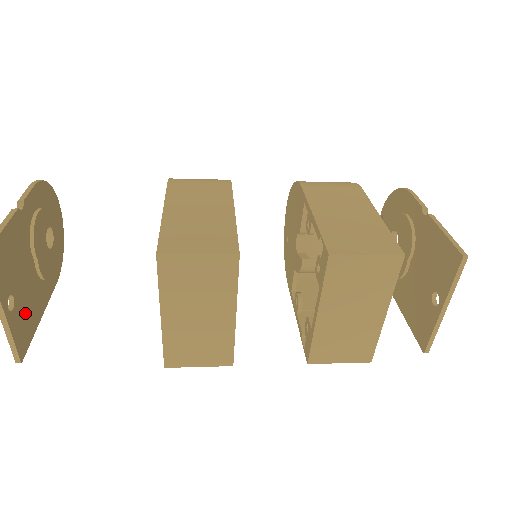
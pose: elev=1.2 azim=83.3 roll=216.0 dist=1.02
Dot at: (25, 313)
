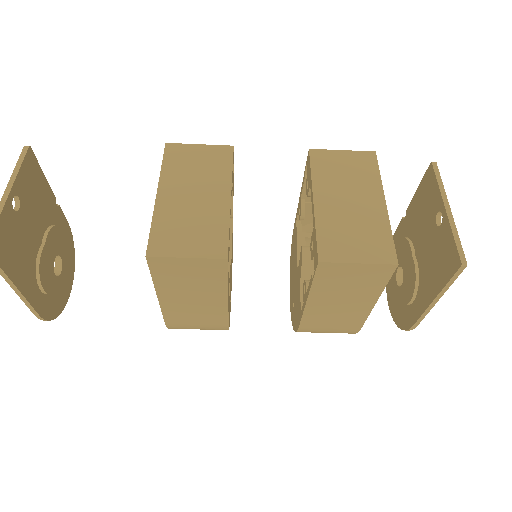
Dot at: (14, 241)
